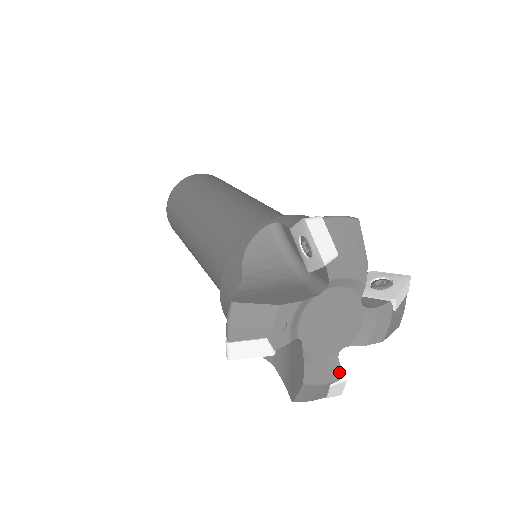
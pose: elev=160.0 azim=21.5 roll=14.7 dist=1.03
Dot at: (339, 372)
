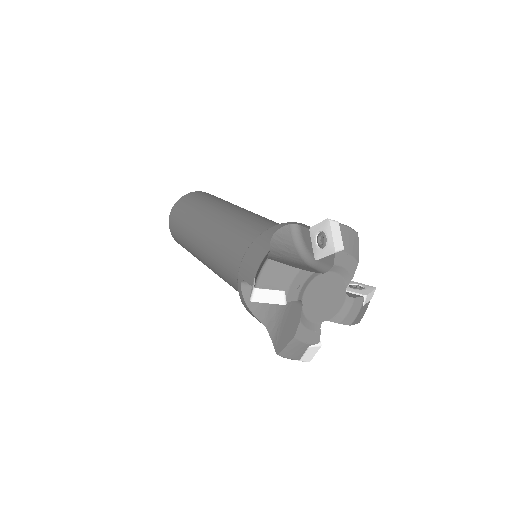
Dot at: (318, 337)
